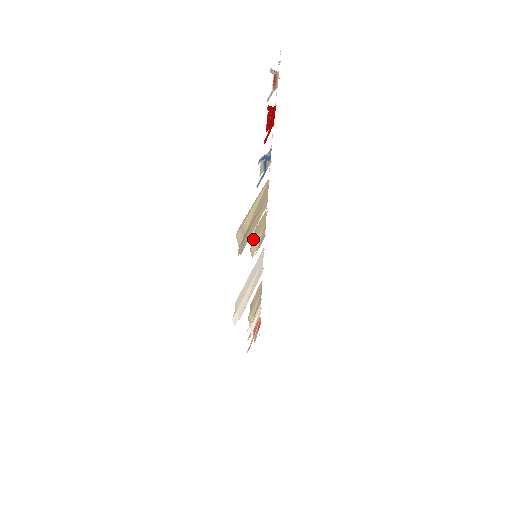
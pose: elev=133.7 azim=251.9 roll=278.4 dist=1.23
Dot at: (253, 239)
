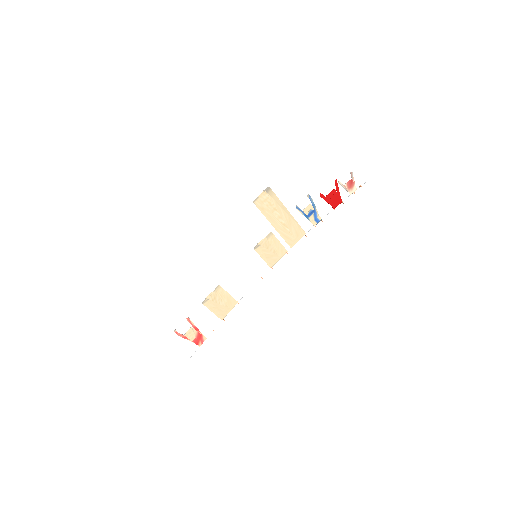
Dot at: (266, 237)
